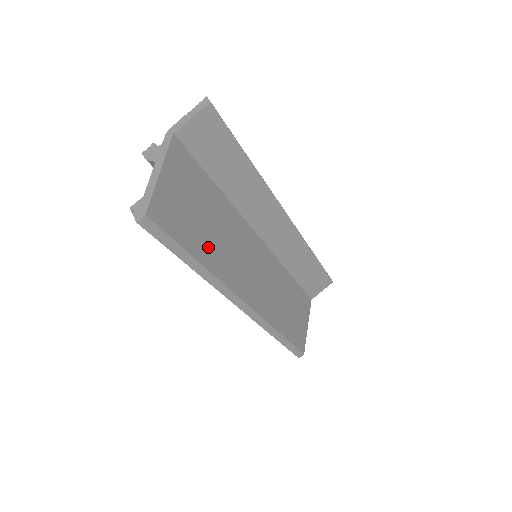
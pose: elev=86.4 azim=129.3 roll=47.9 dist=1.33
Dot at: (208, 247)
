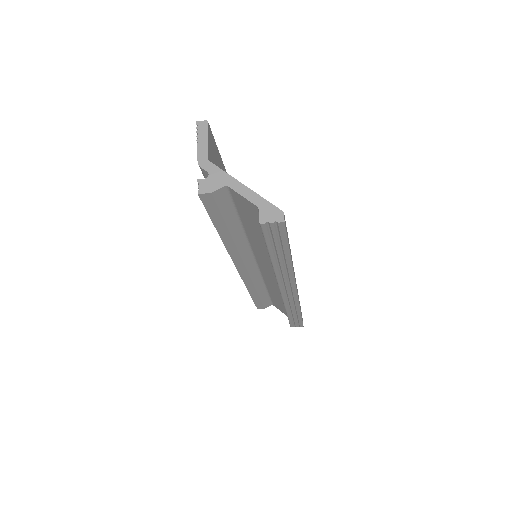
Dot at: occluded
